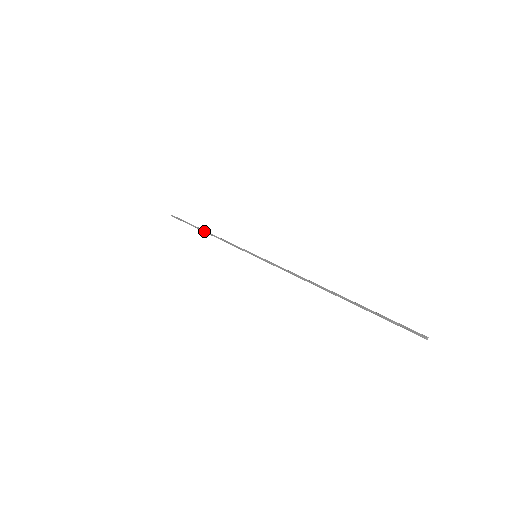
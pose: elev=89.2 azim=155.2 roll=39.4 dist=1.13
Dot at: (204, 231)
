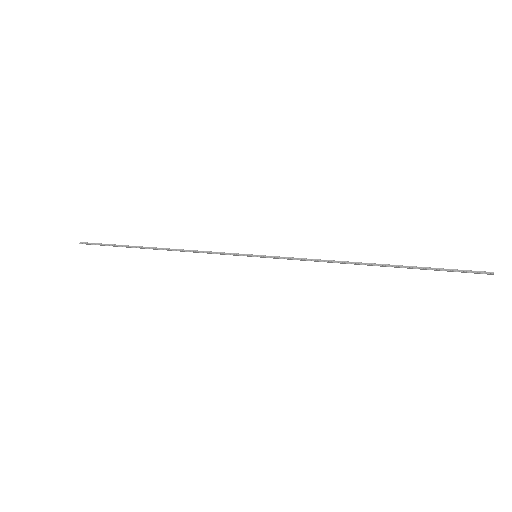
Dot at: (156, 248)
